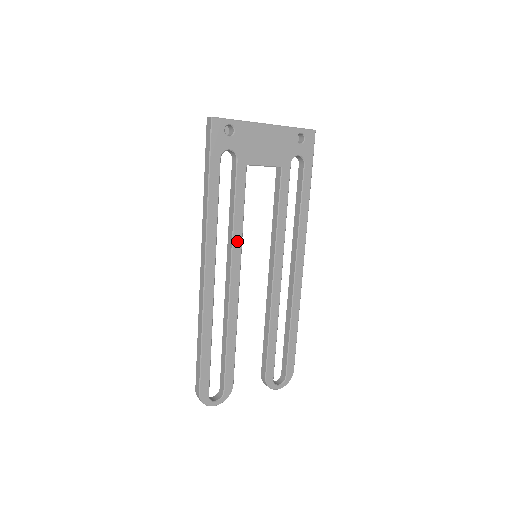
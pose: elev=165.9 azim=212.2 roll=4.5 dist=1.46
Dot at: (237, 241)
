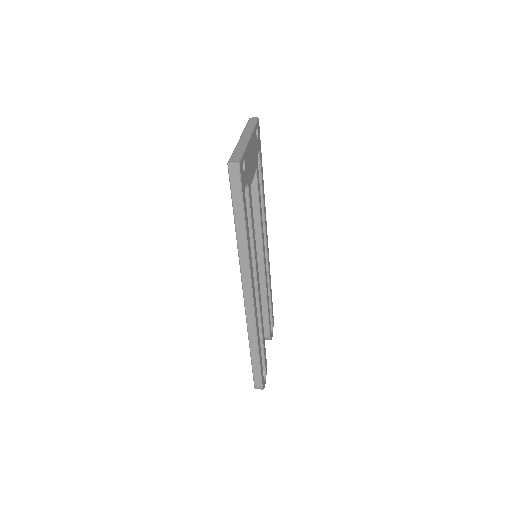
Dot at: (256, 256)
